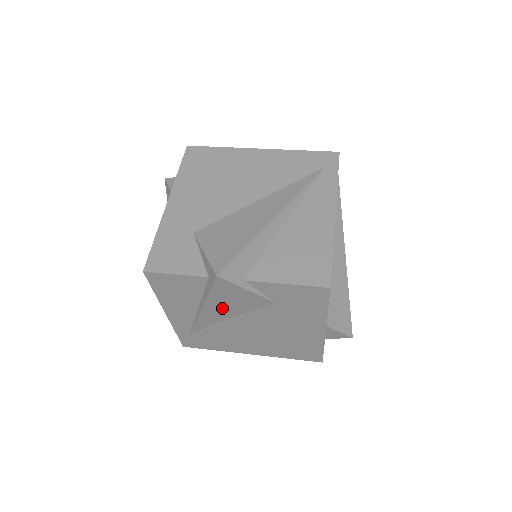
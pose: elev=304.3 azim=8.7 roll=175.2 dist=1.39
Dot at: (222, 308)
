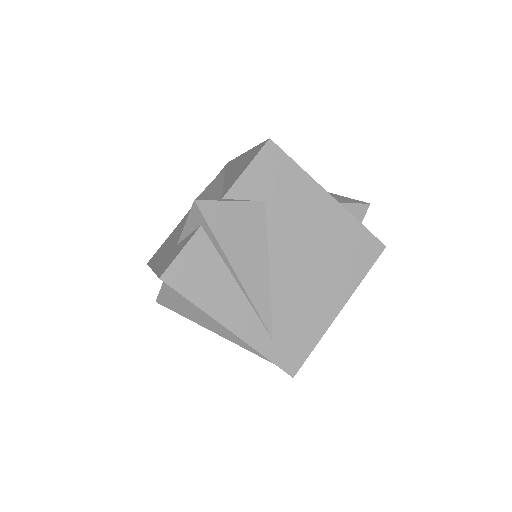
Dot at: (246, 255)
